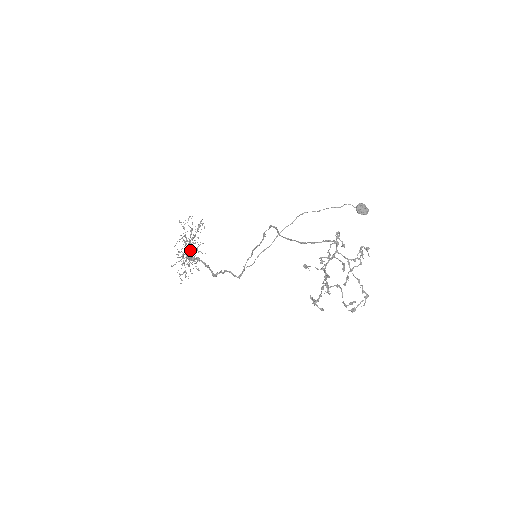
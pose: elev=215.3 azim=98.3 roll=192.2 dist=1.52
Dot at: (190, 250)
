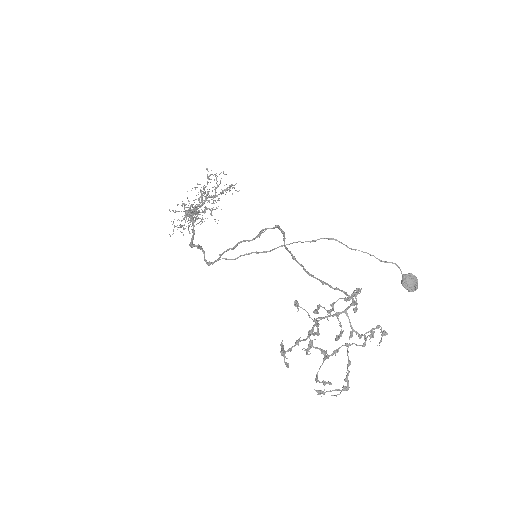
Dot at: (197, 205)
